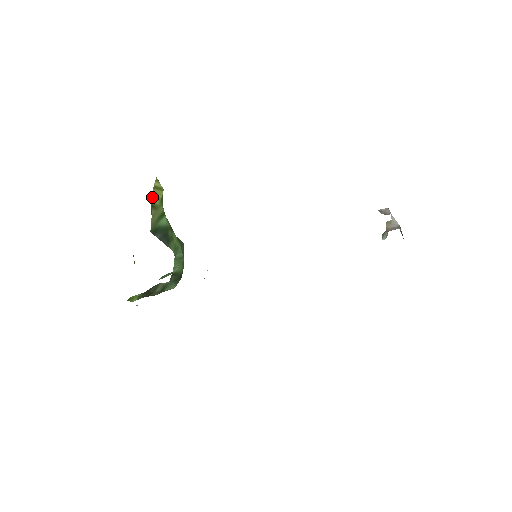
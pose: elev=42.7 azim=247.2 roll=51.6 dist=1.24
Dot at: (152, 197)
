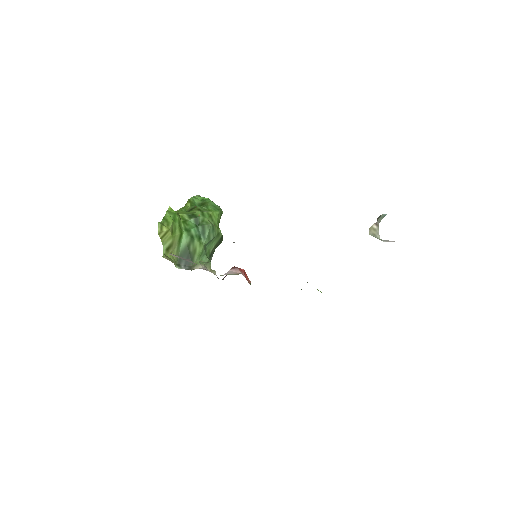
Dot at: (164, 245)
